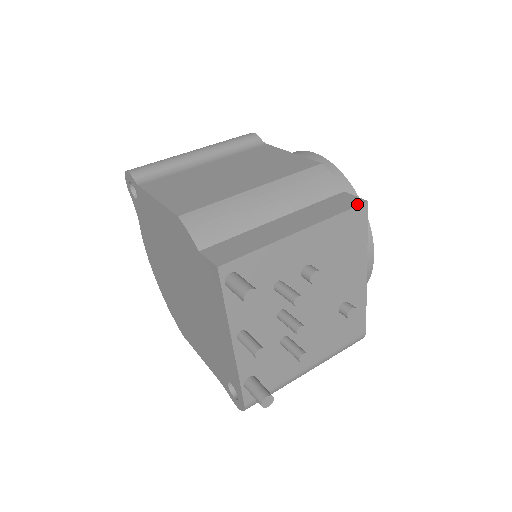
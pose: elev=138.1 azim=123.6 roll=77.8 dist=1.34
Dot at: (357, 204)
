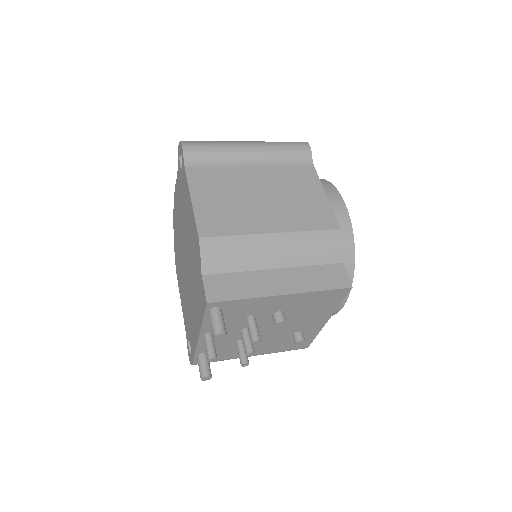
Dot at: (342, 286)
